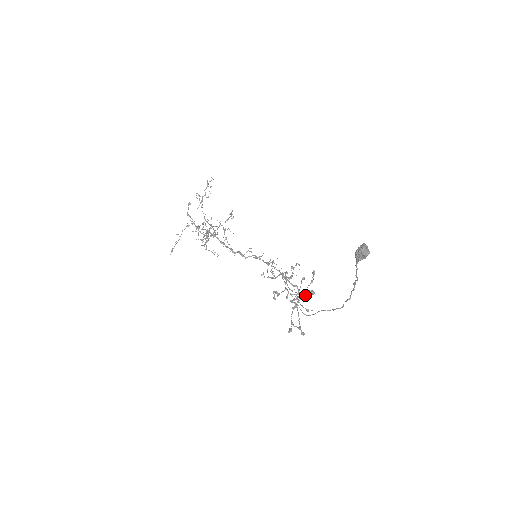
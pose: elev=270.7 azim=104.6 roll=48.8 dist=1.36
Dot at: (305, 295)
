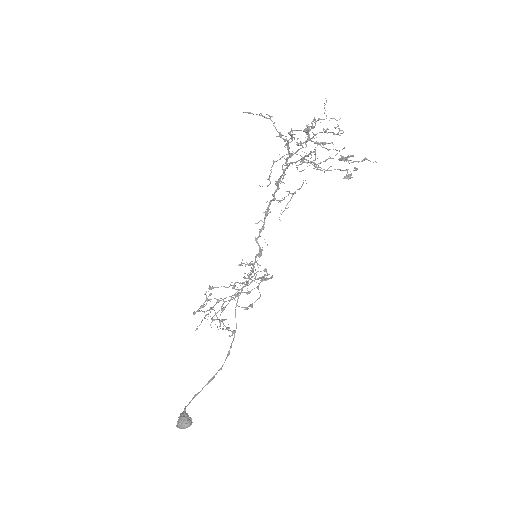
Dot at: occluded
